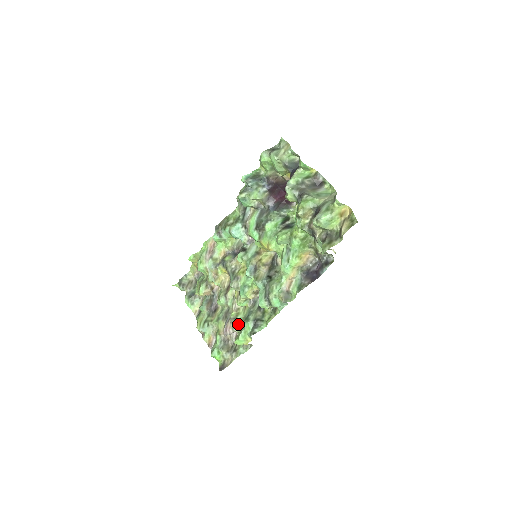
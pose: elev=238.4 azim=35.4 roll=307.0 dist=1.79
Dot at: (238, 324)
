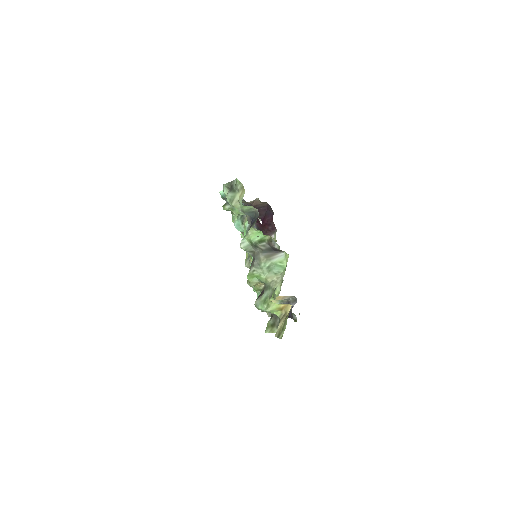
Dot at: occluded
